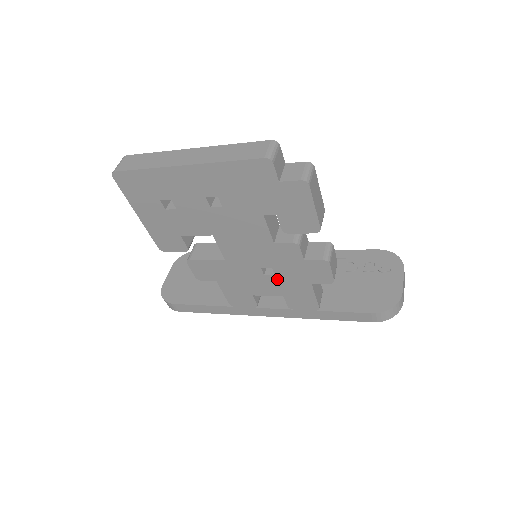
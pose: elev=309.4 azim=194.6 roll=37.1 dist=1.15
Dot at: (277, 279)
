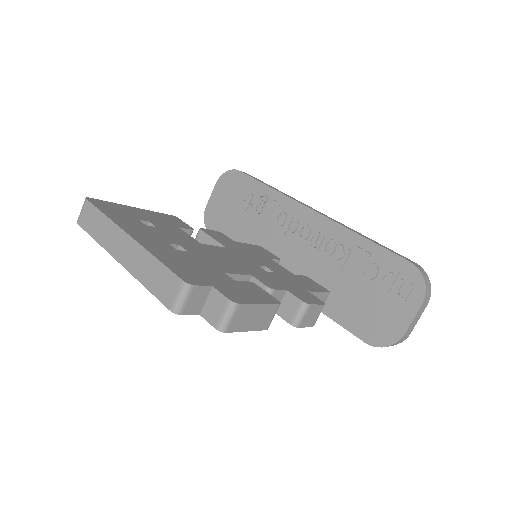
Dot at: occluded
